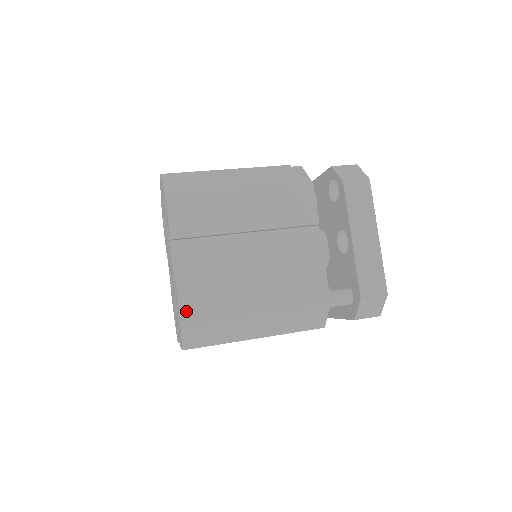
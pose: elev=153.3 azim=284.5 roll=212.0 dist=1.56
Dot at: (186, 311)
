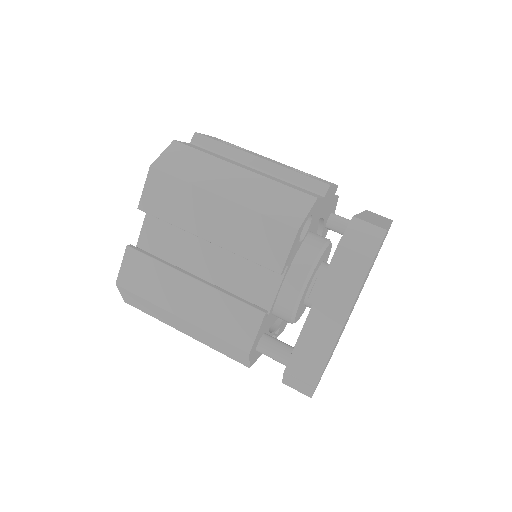
Dot at: (124, 277)
